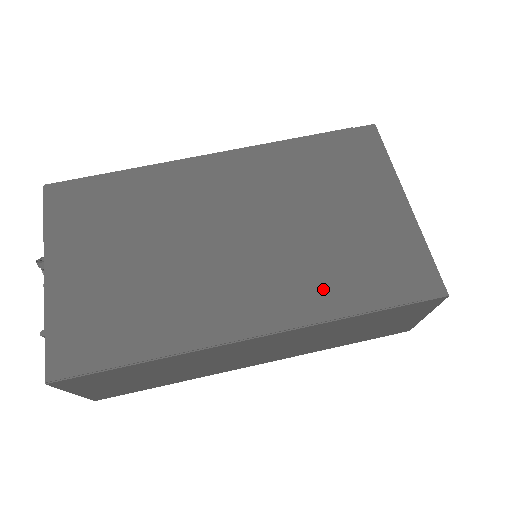
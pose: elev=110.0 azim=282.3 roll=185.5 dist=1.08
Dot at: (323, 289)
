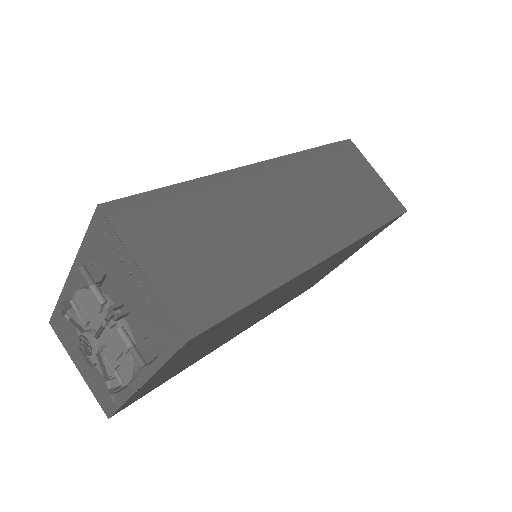
Dot at: occluded
